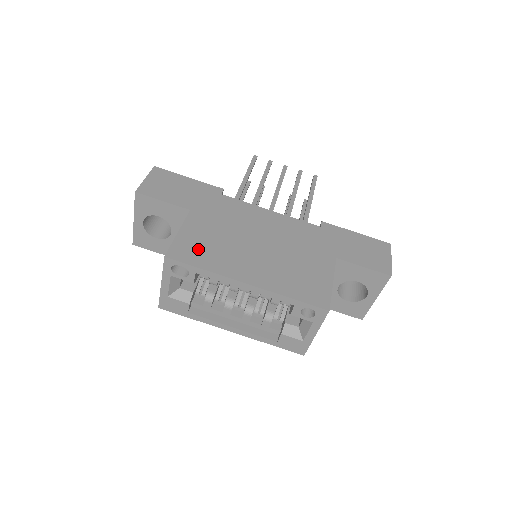
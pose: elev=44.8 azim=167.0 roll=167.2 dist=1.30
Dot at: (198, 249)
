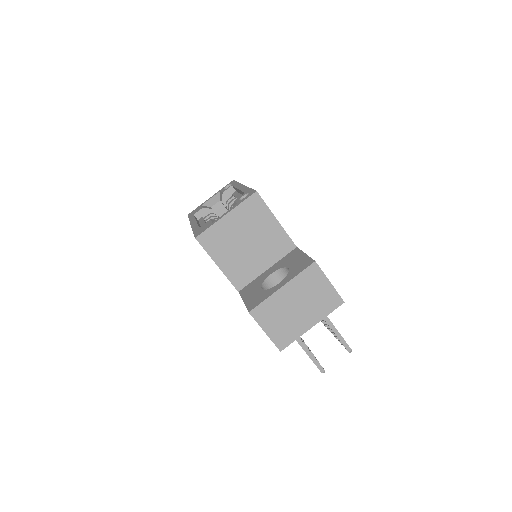
Dot at: occluded
